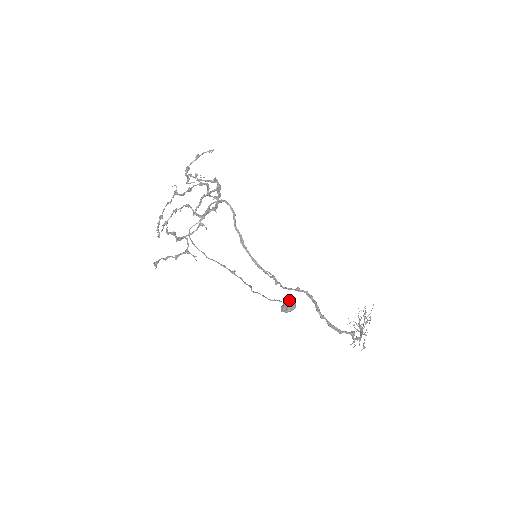
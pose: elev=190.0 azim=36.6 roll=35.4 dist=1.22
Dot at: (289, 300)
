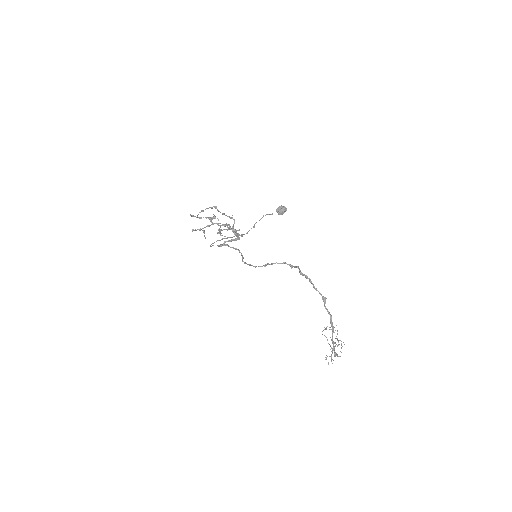
Dot at: occluded
